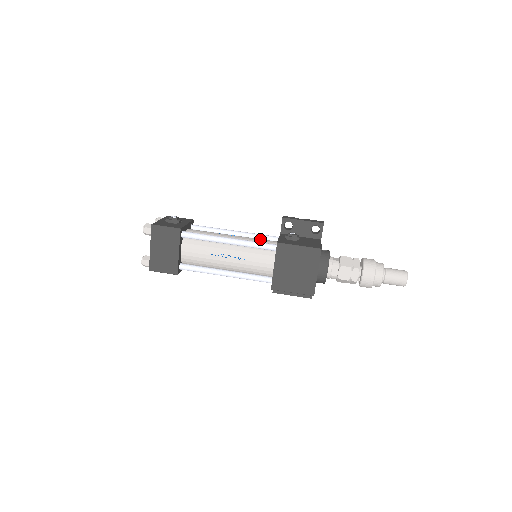
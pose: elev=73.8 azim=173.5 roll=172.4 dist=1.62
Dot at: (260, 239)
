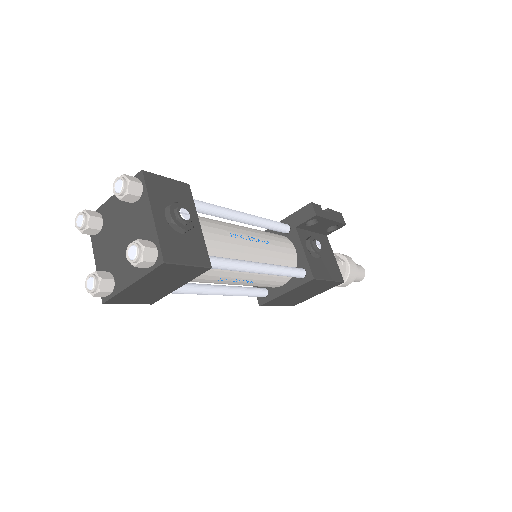
Dot at: (279, 244)
